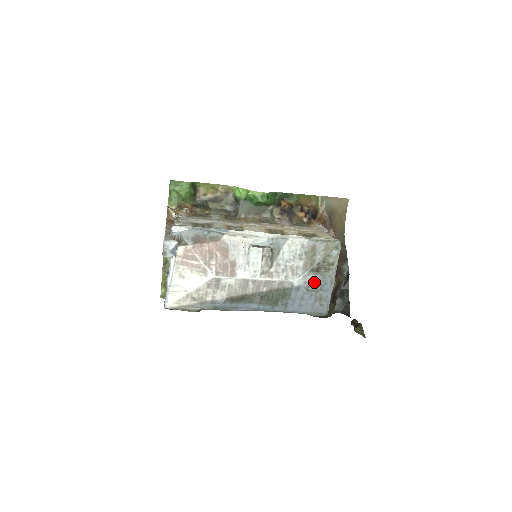
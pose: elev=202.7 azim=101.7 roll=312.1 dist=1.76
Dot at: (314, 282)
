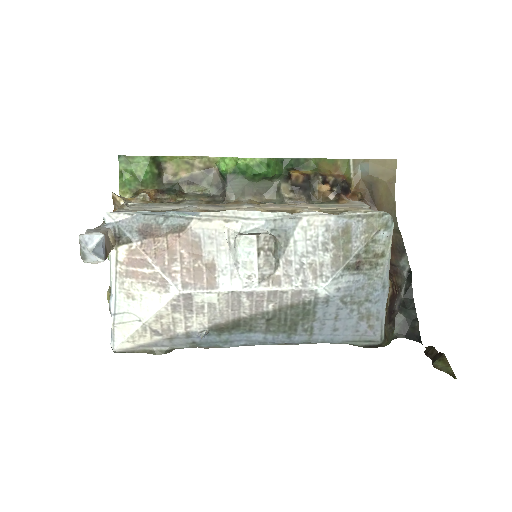
Dot at: (354, 288)
